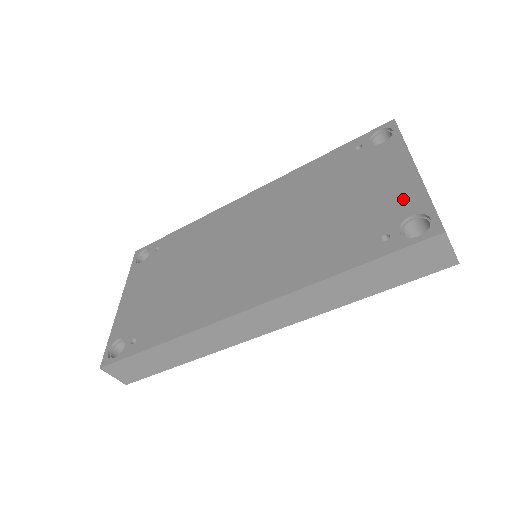
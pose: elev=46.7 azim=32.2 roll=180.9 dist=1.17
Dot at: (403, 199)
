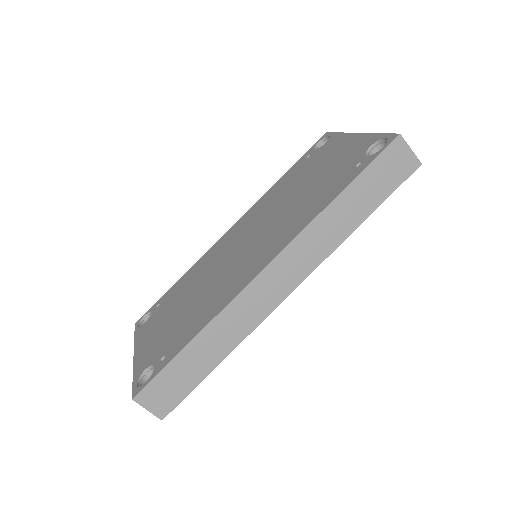
Dot at: (359, 146)
